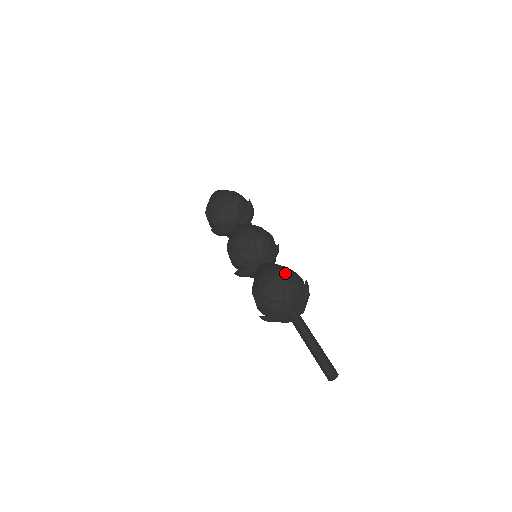
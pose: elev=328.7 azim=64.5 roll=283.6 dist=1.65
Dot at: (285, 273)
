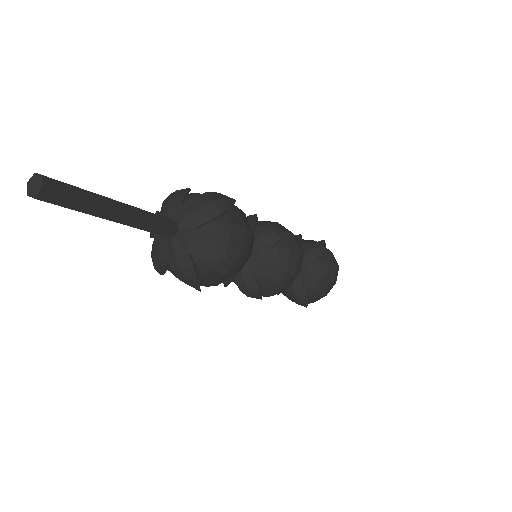
Dot at: occluded
